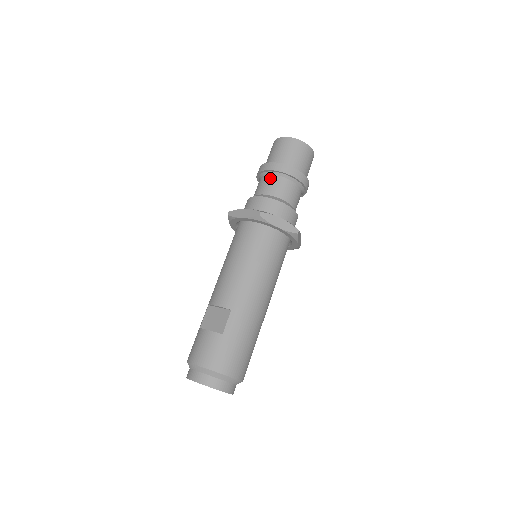
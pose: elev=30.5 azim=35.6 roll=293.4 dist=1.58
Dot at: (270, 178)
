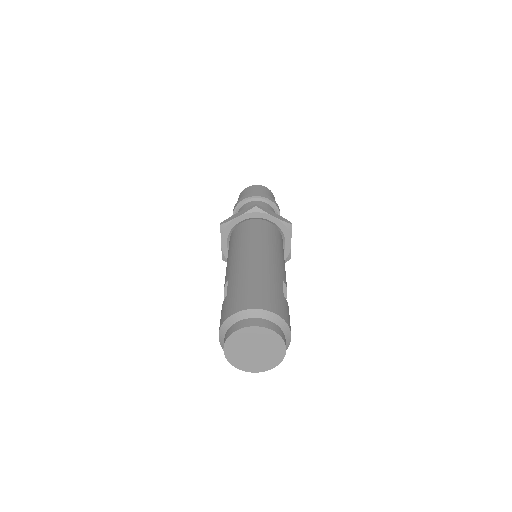
Dot at: occluded
